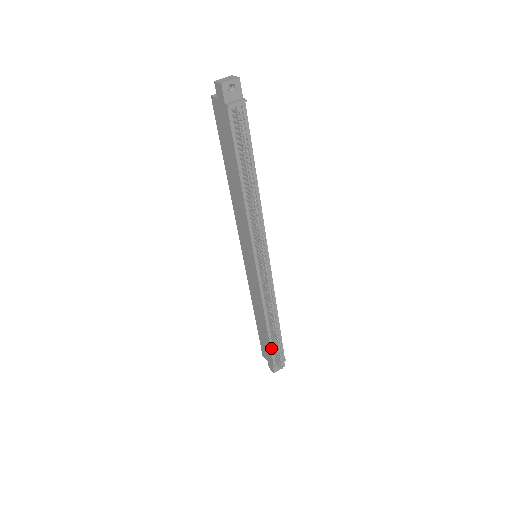
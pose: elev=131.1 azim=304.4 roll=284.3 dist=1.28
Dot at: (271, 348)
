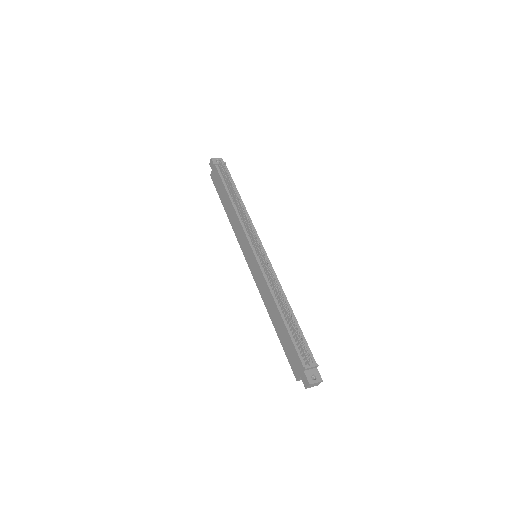
Dot at: (293, 342)
